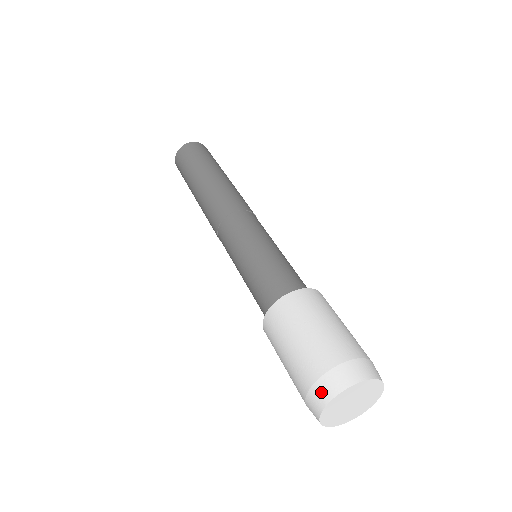
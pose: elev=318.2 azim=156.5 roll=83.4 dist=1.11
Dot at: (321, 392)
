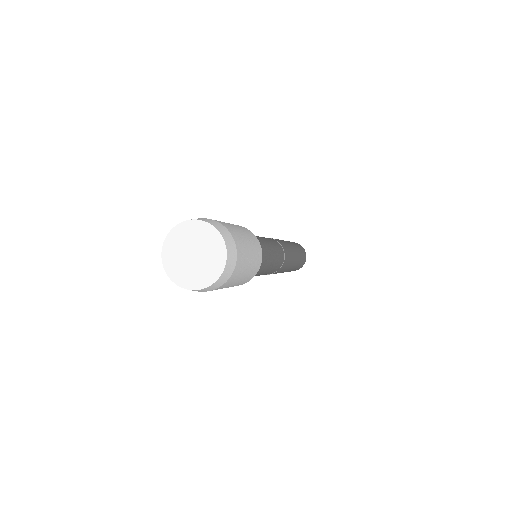
Dot at: occluded
